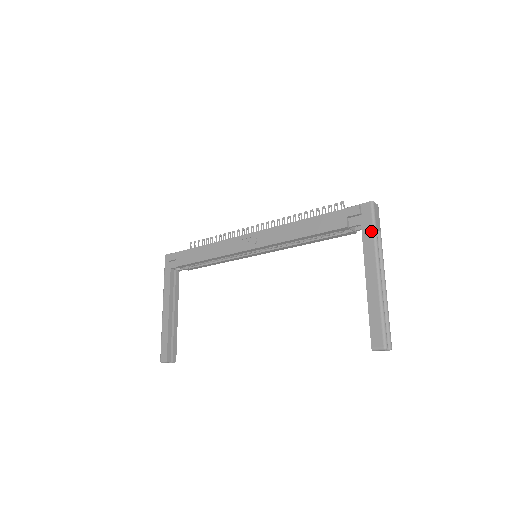
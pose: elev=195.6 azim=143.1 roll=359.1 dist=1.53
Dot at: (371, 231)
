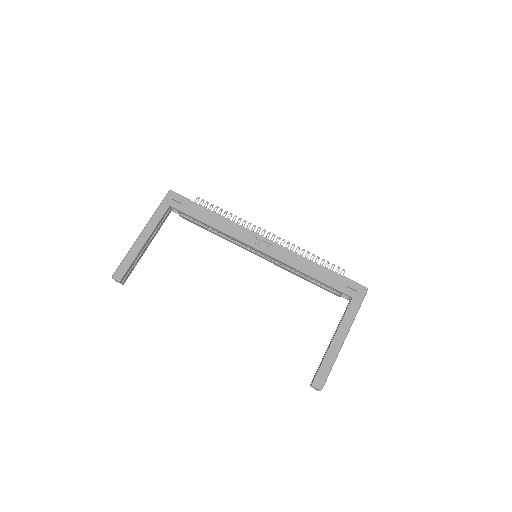
Dot at: (356, 308)
